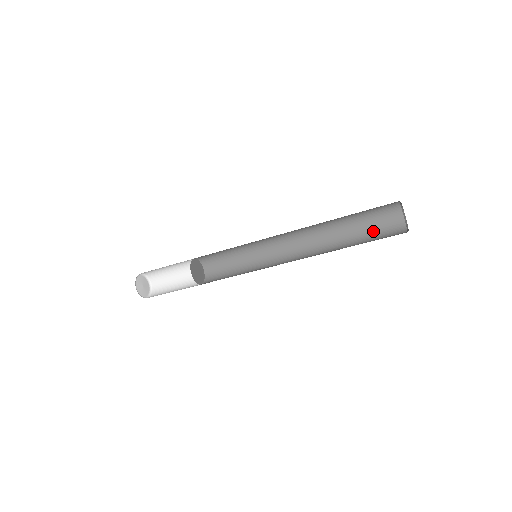
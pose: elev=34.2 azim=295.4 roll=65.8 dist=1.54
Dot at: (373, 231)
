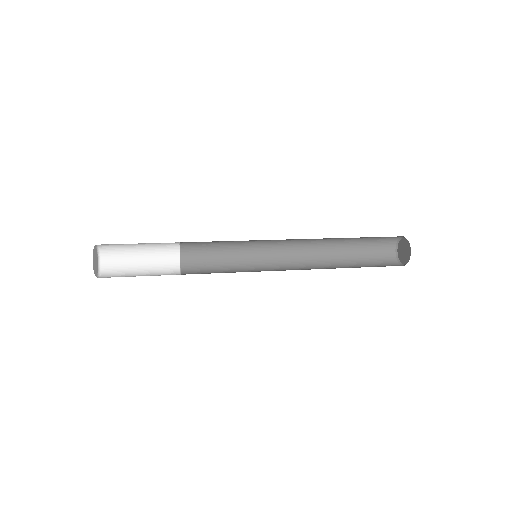
Dot at: (369, 244)
